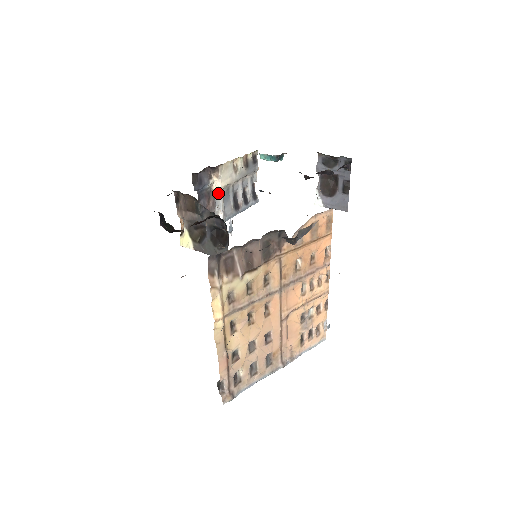
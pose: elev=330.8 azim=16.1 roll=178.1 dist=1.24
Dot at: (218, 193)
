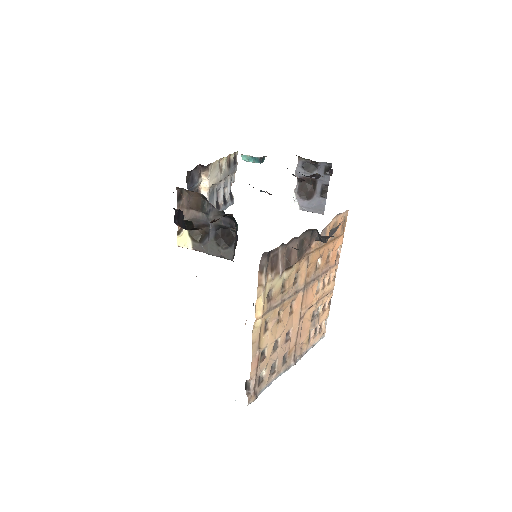
Dot at: (205, 192)
